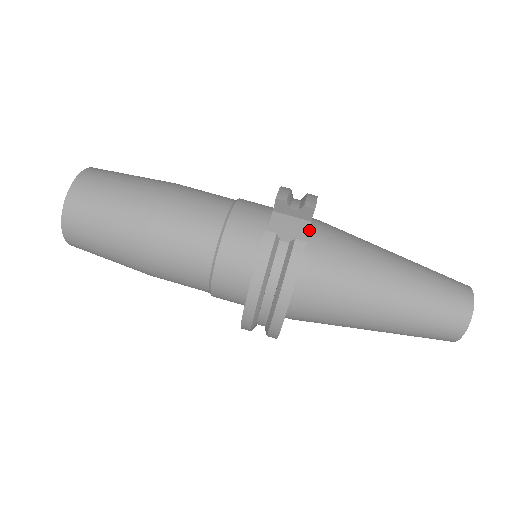
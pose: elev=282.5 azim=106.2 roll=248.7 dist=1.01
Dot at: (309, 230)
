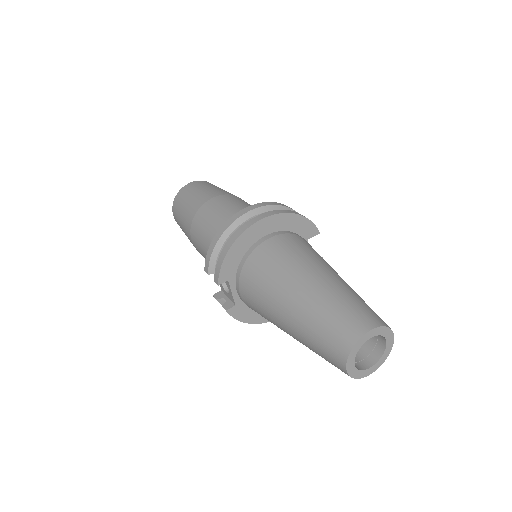
Dot at: occluded
